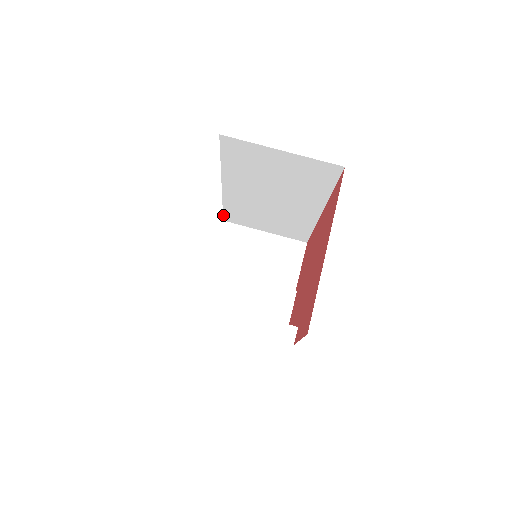
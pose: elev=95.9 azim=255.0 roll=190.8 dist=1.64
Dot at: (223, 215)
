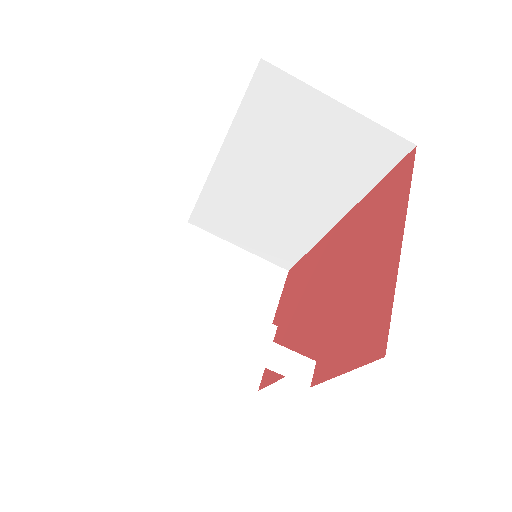
Dot at: (192, 213)
